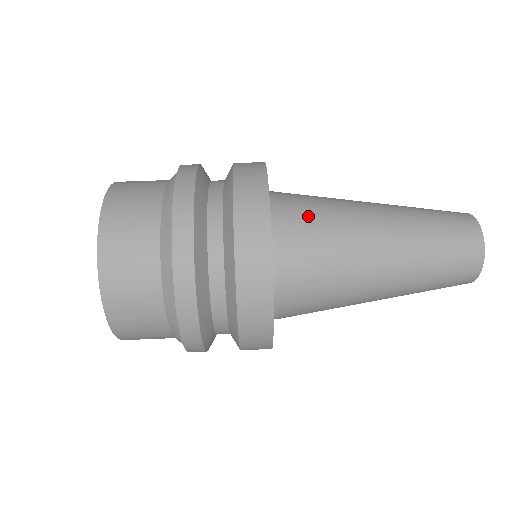
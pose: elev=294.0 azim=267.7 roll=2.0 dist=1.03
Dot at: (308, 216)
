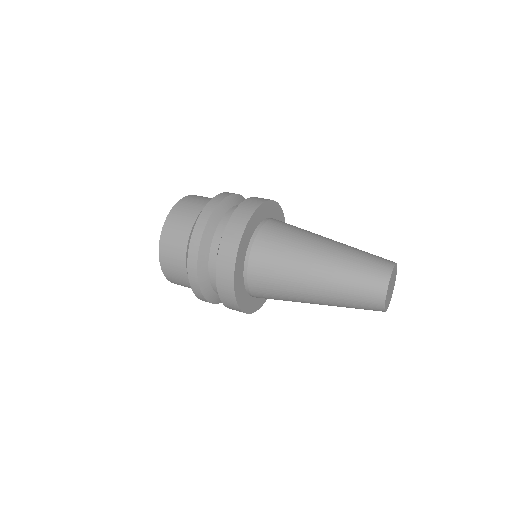
Dot at: (272, 249)
